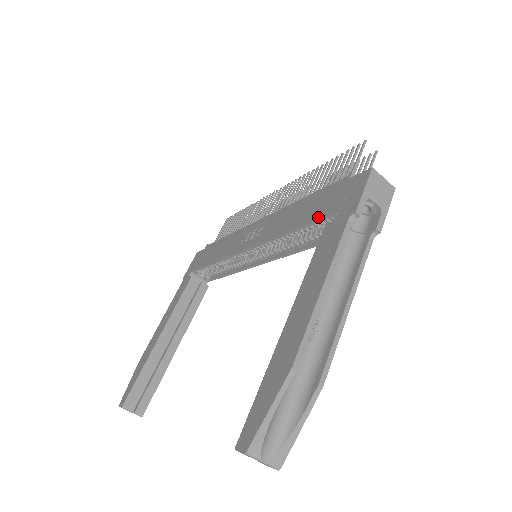
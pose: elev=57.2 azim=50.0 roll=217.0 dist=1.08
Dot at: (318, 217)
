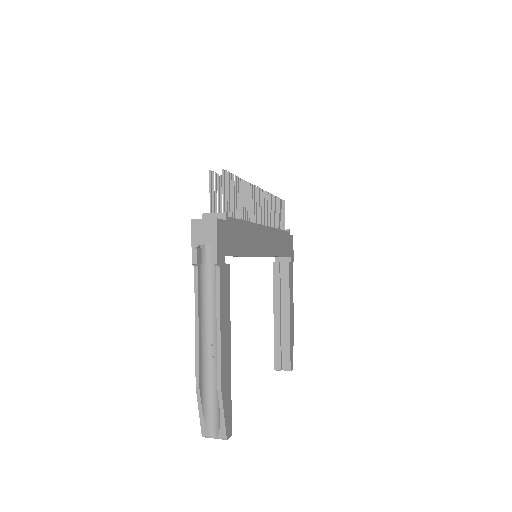
Dot at: occluded
